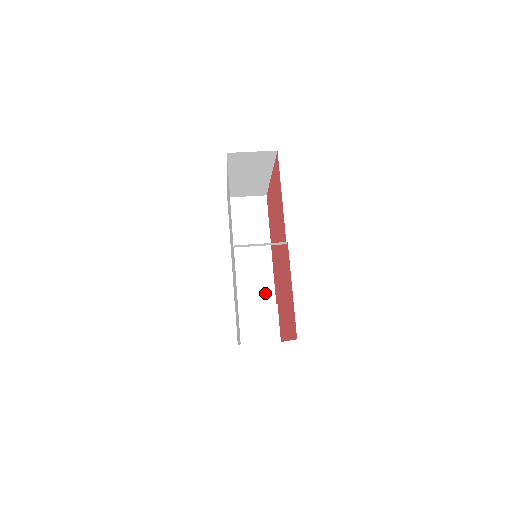
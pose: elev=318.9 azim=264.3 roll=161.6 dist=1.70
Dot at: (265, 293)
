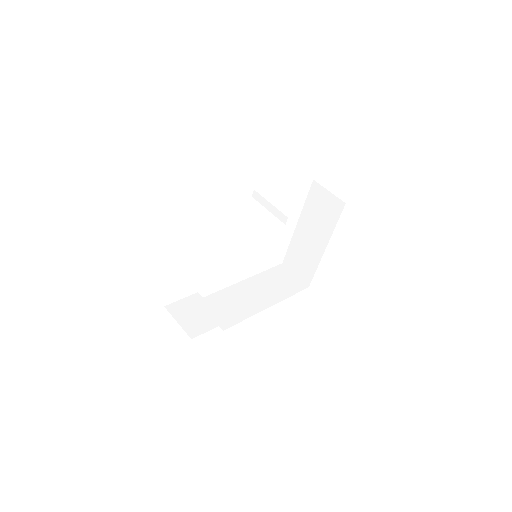
Dot at: (228, 317)
